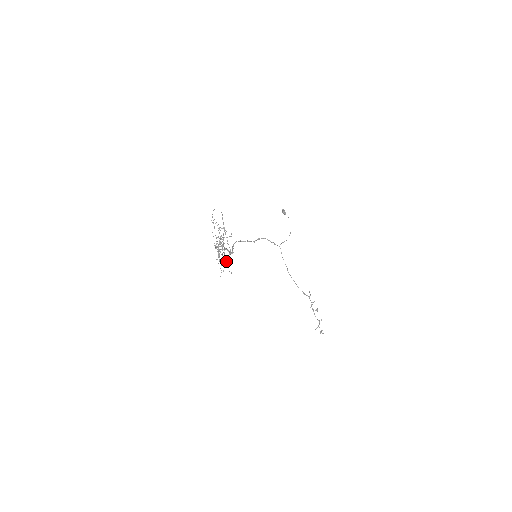
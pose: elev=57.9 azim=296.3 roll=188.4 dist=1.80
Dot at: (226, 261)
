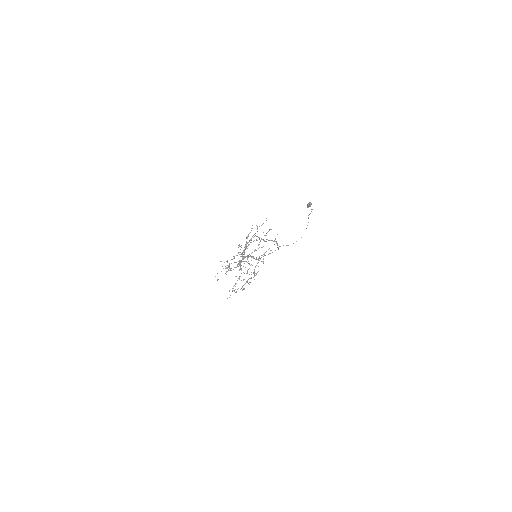
Dot at: (233, 269)
